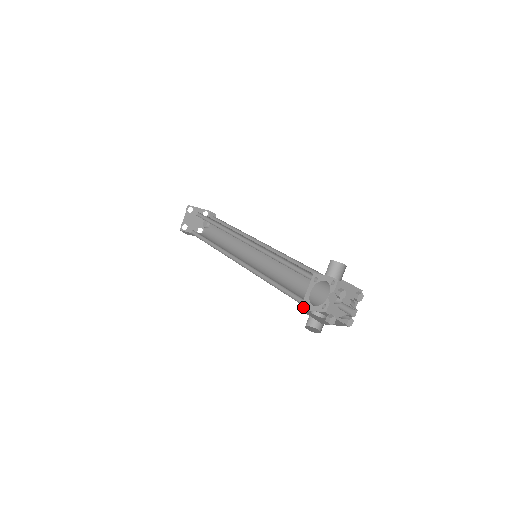
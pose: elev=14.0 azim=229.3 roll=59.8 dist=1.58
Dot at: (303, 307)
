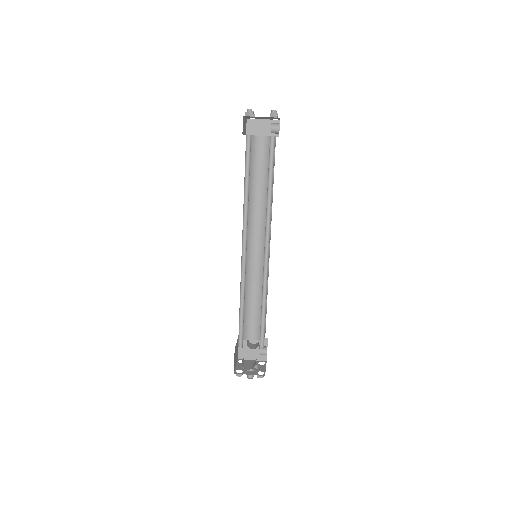
Dot at: occluded
